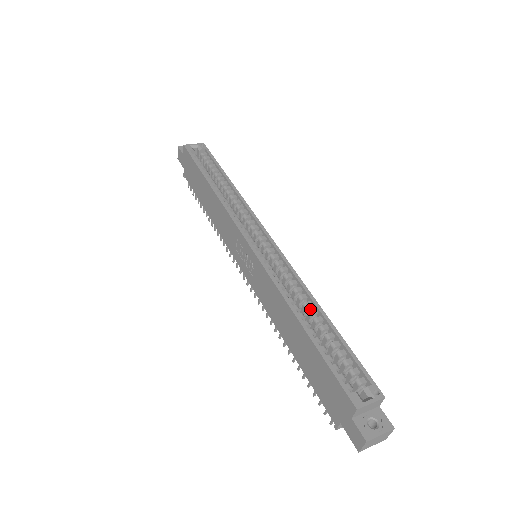
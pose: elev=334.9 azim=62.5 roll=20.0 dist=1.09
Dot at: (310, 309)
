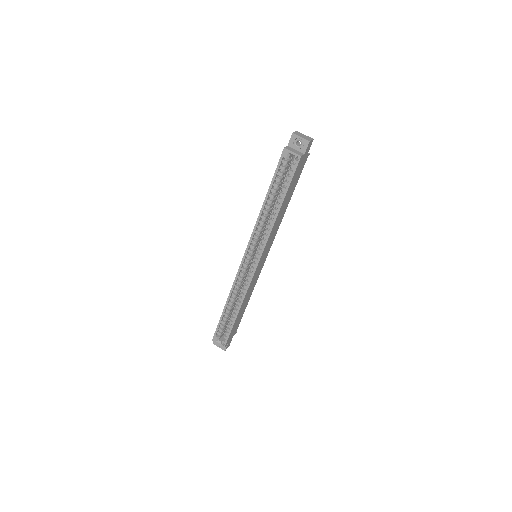
Dot at: (238, 304)
